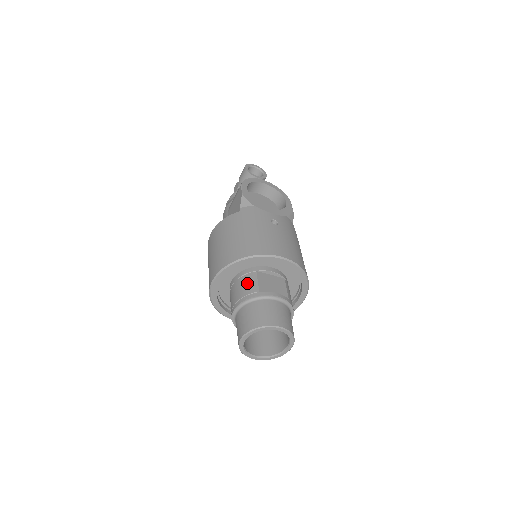
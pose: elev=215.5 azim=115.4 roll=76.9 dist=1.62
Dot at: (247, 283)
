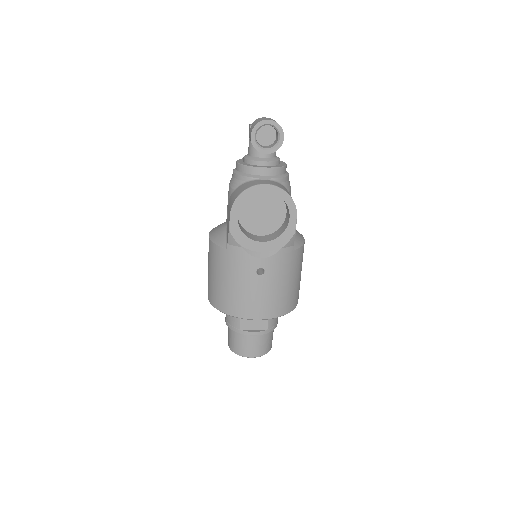
Dot at: occluded
